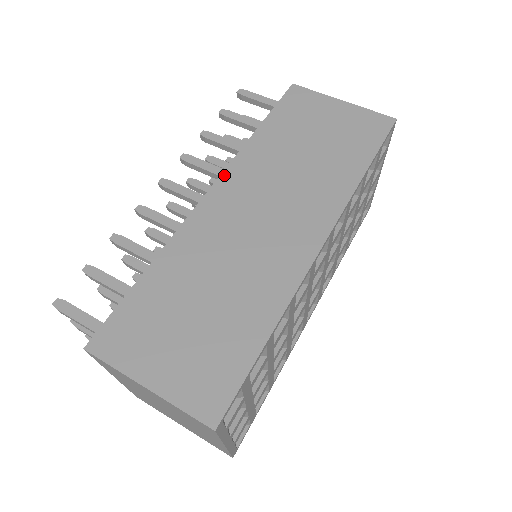
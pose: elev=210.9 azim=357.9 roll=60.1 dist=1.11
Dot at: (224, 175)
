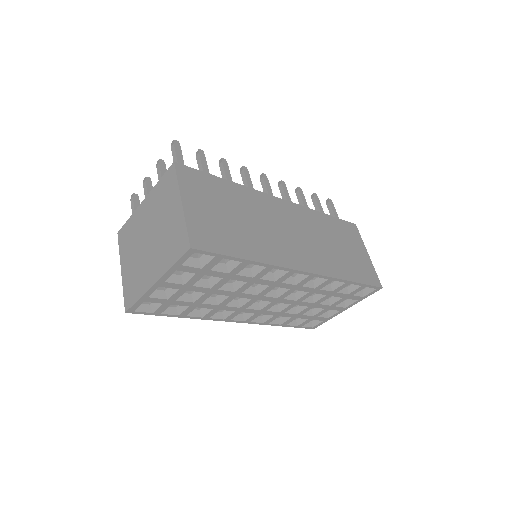
Dot at: (294, 204)
